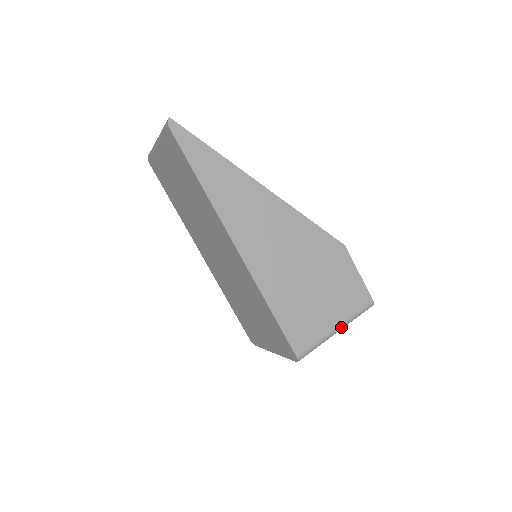
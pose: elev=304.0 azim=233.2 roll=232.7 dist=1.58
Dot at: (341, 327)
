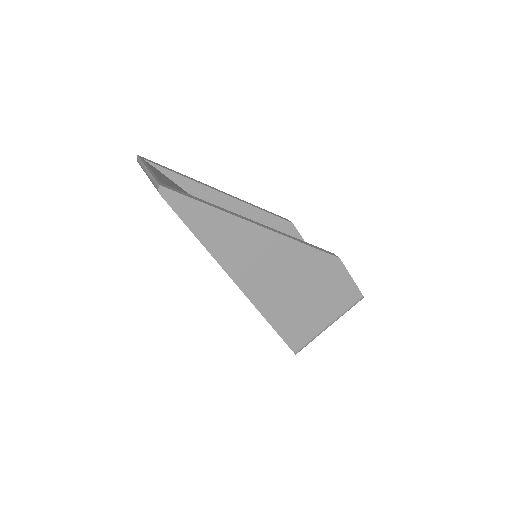
Dot at: (333, 322)
